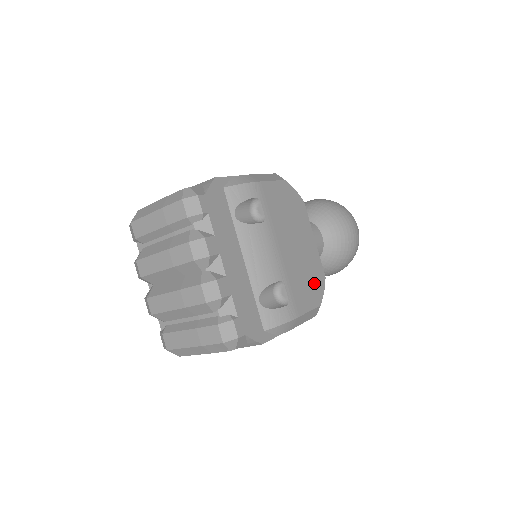
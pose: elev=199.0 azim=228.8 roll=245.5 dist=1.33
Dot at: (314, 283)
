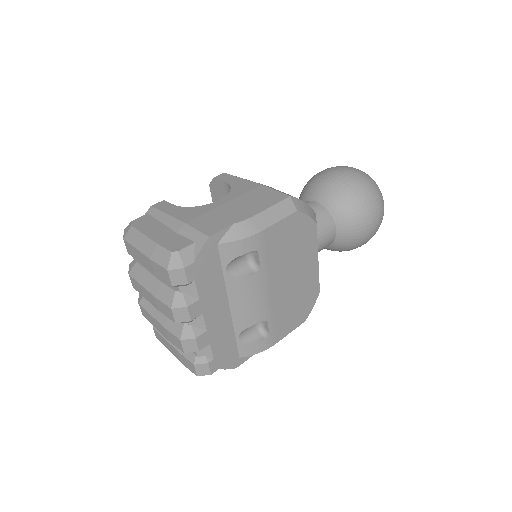
Dot at: (304, 304)
